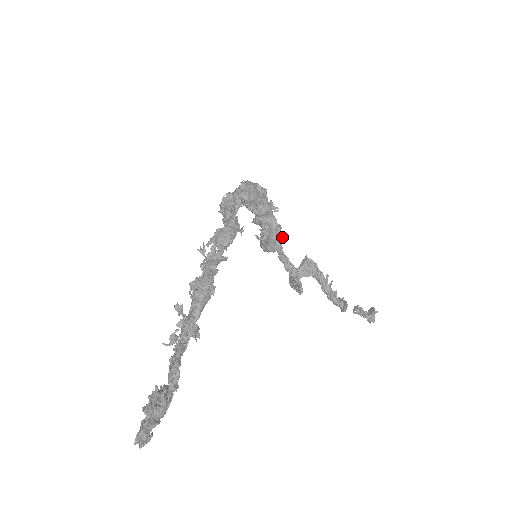
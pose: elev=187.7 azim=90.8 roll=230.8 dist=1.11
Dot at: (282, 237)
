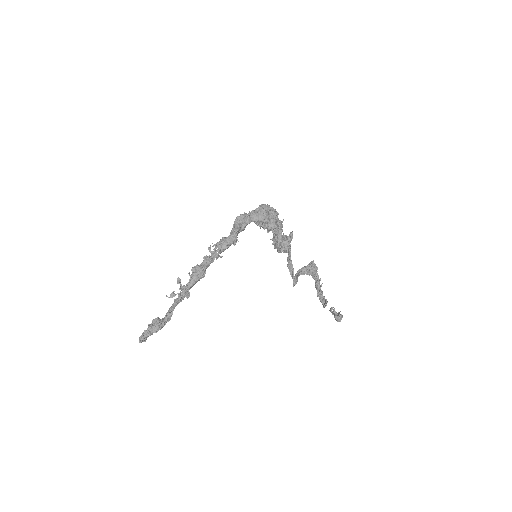
Dot at: (289, 245)
